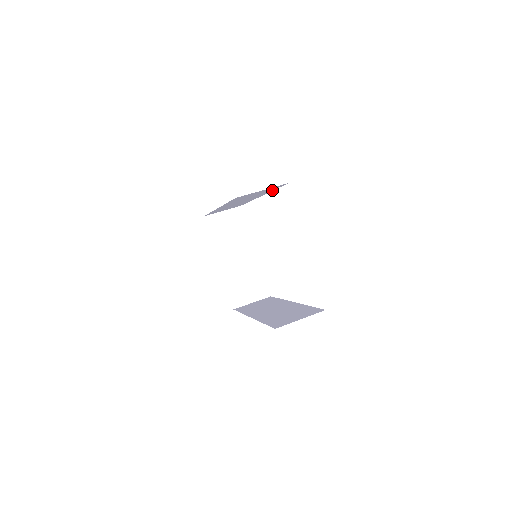
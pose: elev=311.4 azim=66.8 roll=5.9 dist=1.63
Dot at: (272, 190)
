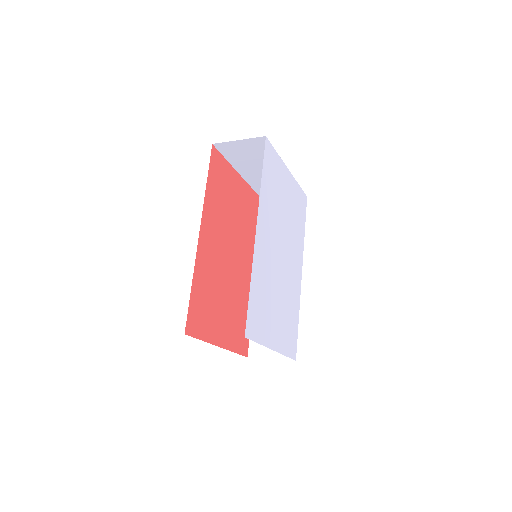
Dot at: (303, 234)
